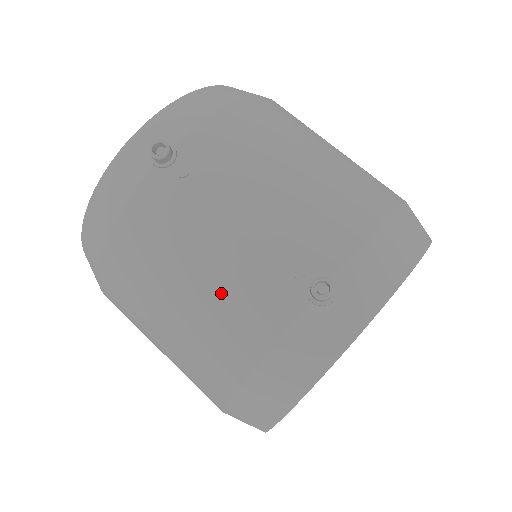
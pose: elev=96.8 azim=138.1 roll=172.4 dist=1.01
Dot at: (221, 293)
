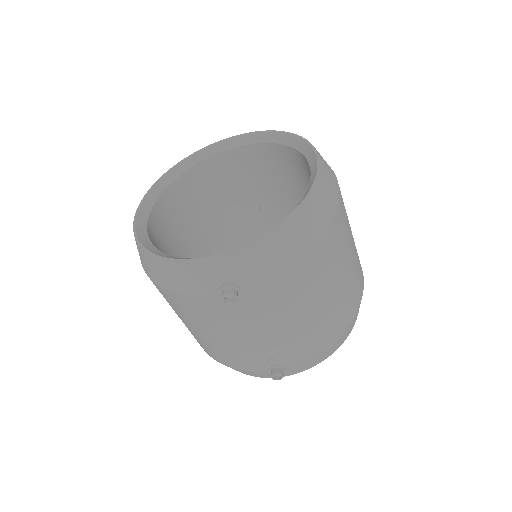
Dot at: (226, 348)
